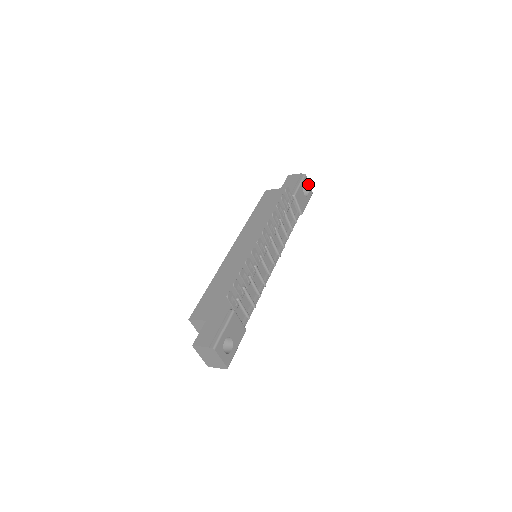
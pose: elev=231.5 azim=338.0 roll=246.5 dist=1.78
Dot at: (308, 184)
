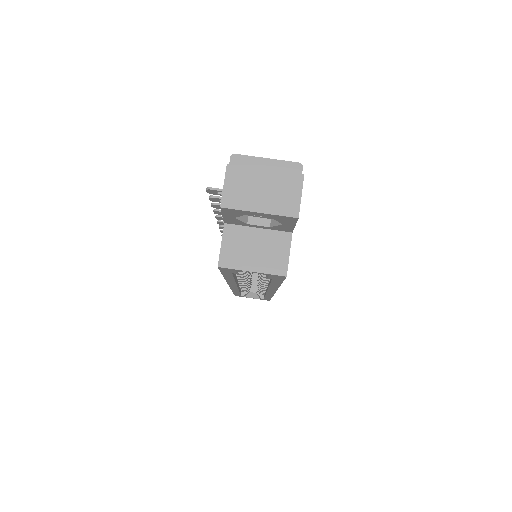
Dot at: occluded
